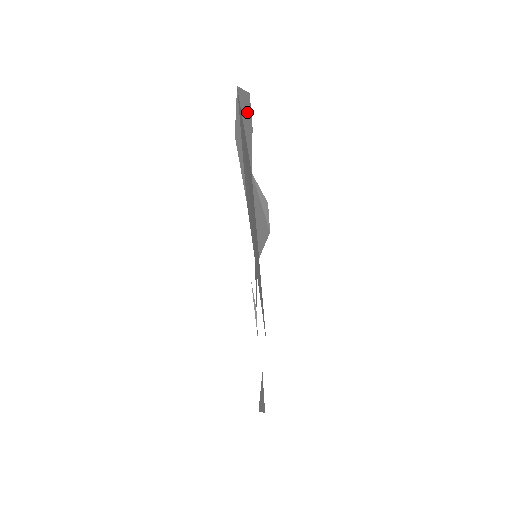
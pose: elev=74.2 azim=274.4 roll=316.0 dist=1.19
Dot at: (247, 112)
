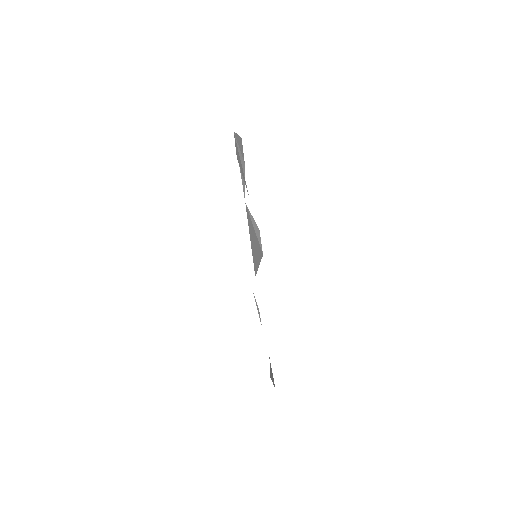
Dot at: (241, 151)
